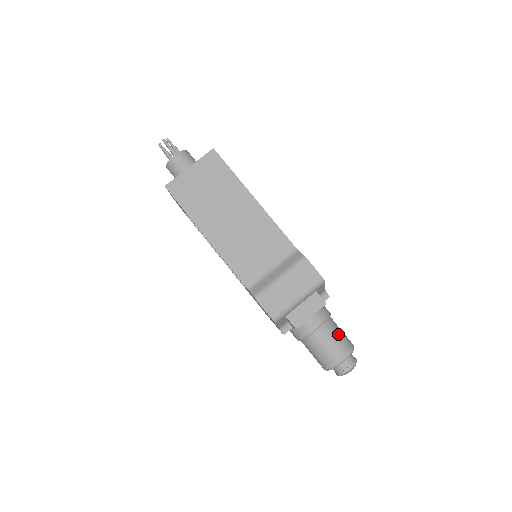
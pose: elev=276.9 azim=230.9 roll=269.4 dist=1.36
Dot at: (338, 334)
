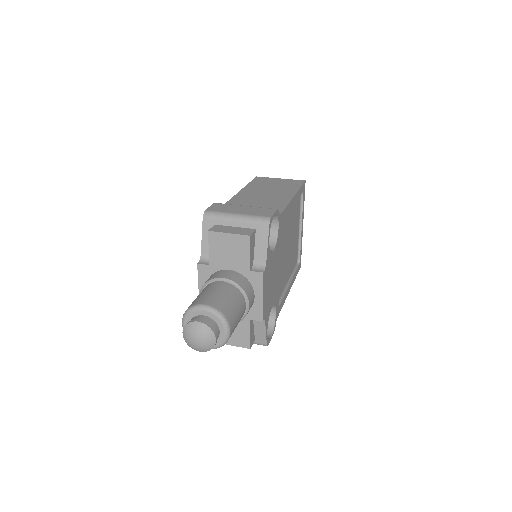
Dot at: (231, 299)
